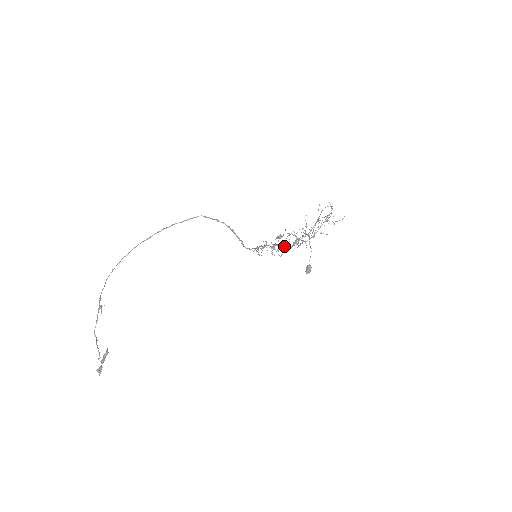
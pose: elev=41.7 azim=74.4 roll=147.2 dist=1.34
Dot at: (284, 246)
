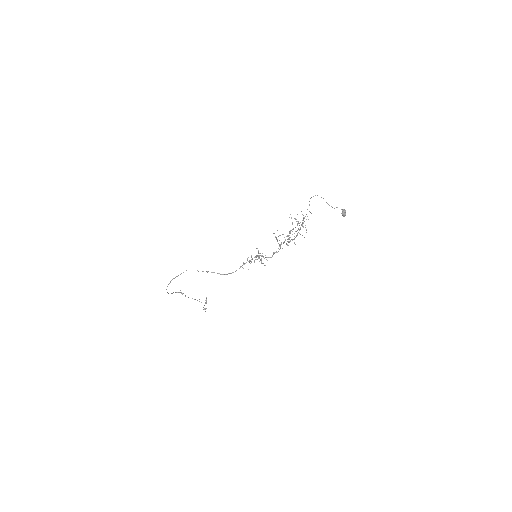
Dot at: (266, 257)
